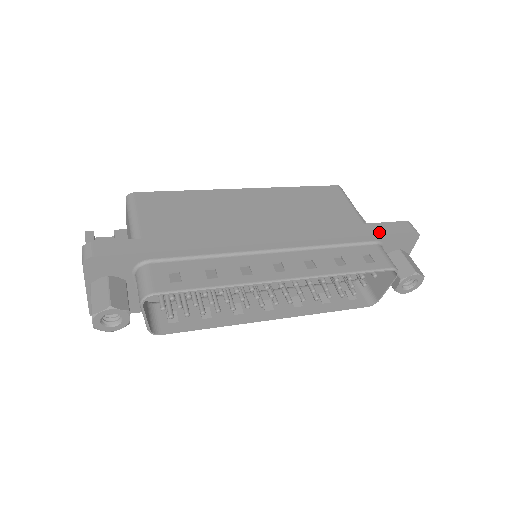
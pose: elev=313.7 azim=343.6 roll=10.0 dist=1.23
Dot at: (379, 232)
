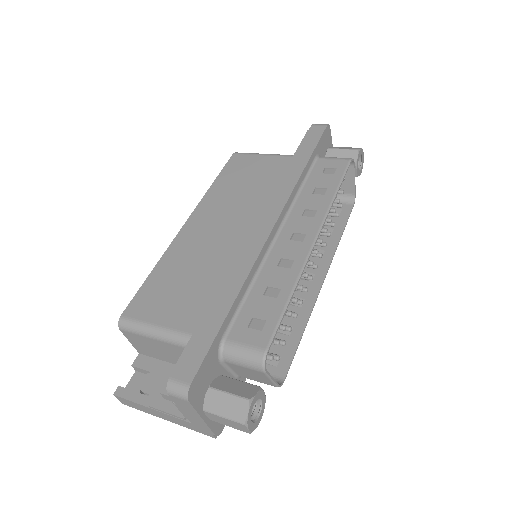
Dot at: (311, 148)
